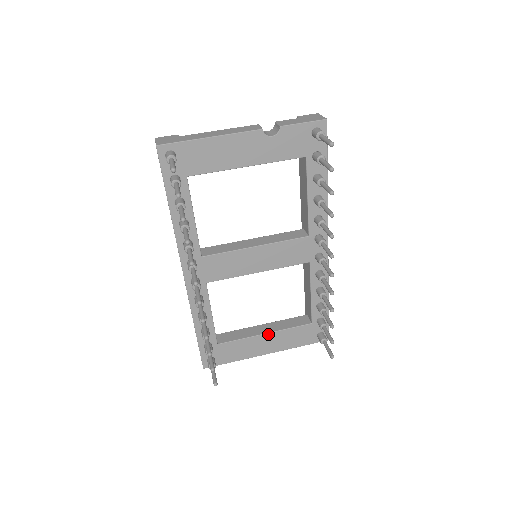
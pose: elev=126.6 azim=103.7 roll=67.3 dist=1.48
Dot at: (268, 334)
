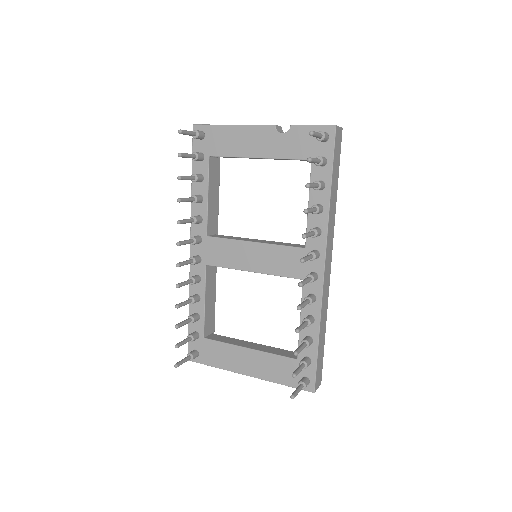
Dot at: (251, 350)
